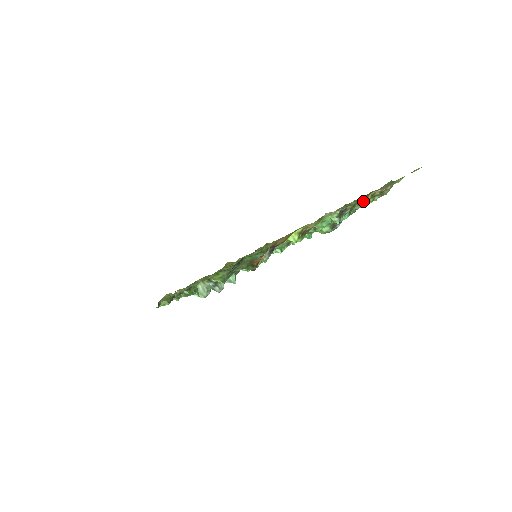
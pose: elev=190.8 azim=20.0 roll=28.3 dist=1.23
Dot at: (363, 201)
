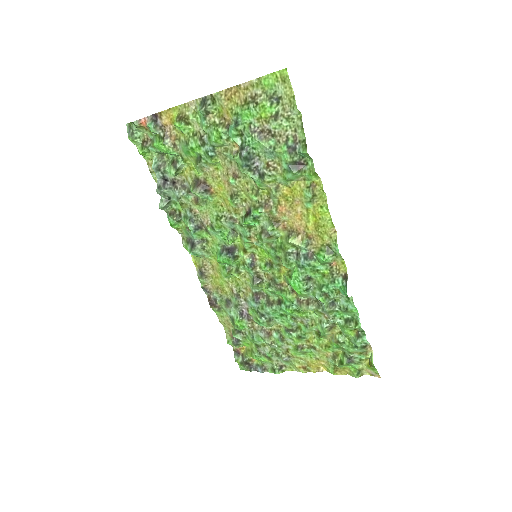
Dot at: (220, 92)
